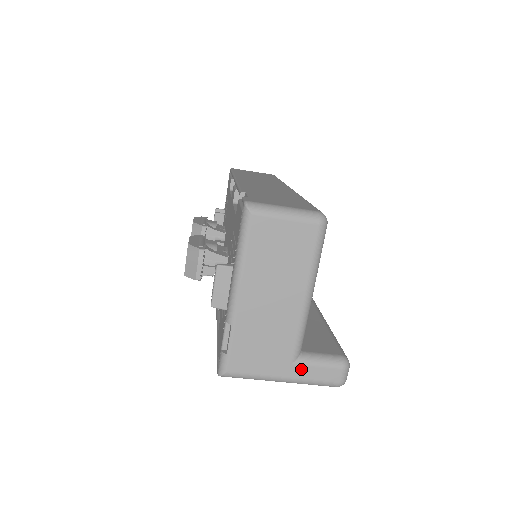
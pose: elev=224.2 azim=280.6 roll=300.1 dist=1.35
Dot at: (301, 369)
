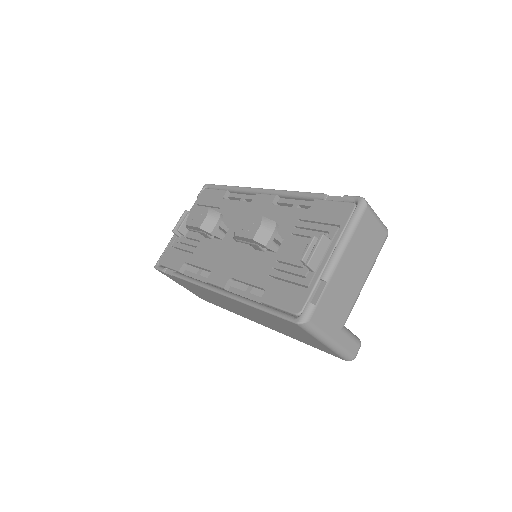
Dot at: (343, 337)
